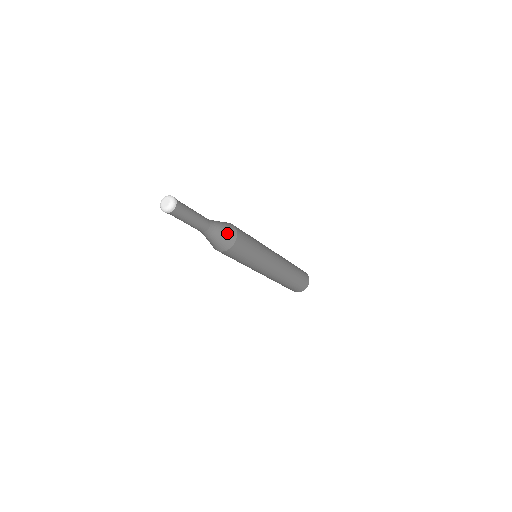
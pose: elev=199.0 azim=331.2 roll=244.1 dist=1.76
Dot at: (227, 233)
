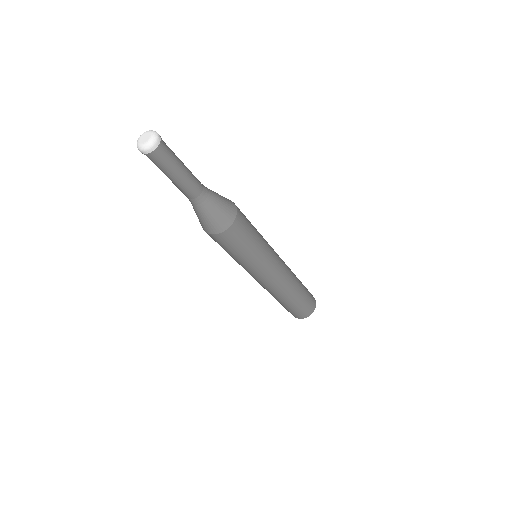
Dot at: (218, 217)
